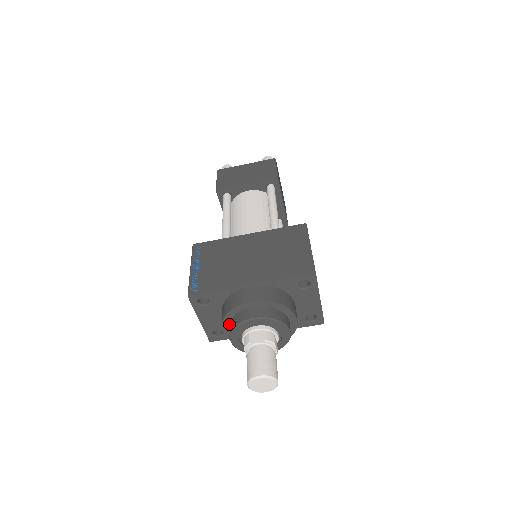
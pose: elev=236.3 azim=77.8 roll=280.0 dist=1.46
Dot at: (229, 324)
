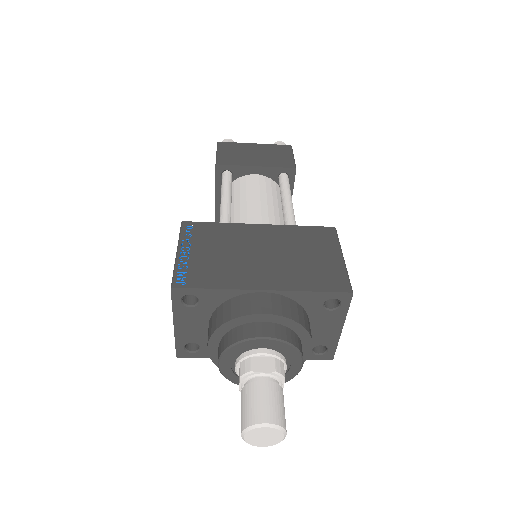
Dot at: (220, 339)
